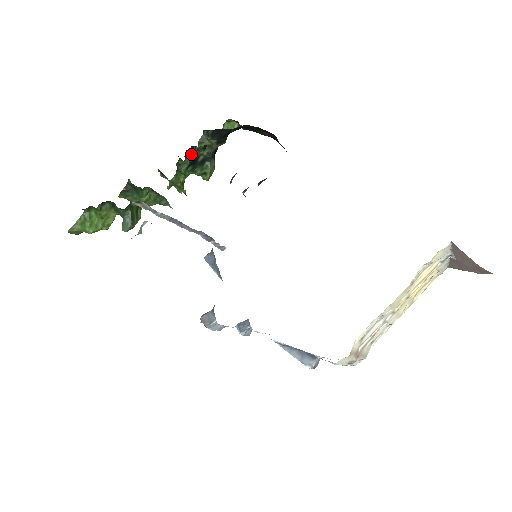
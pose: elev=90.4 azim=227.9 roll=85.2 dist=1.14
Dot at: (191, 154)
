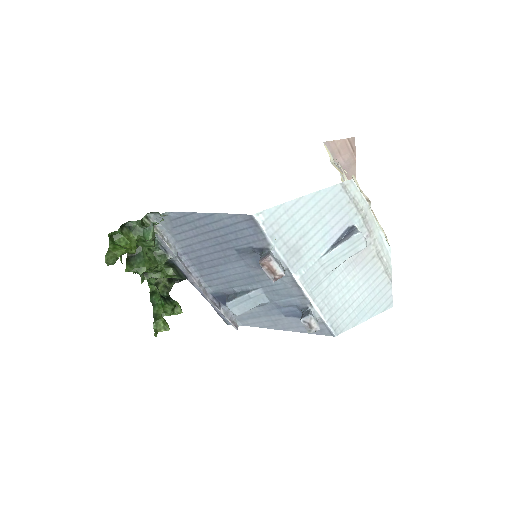
Dot at: occluded
